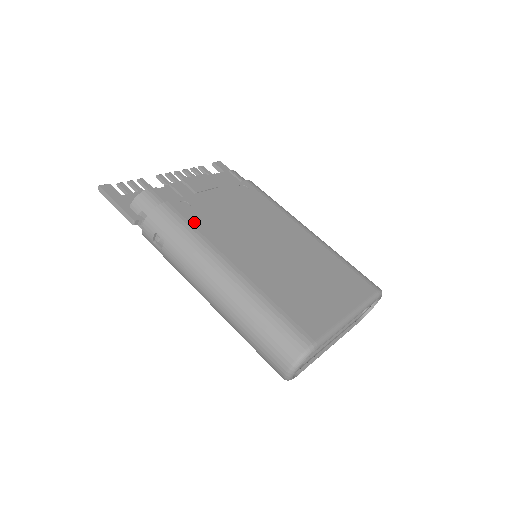
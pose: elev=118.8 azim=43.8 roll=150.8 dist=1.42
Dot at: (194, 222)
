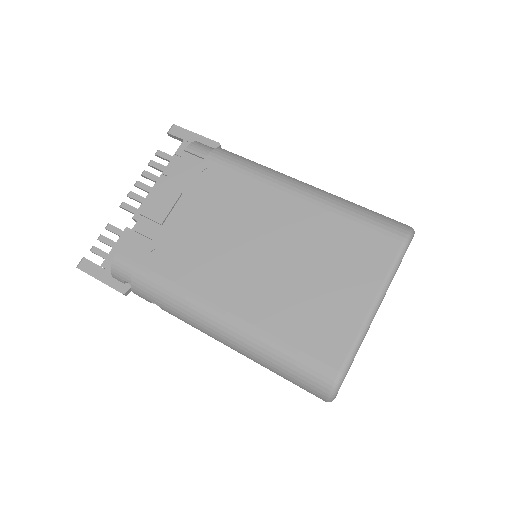
Dot at: (173, 276)
